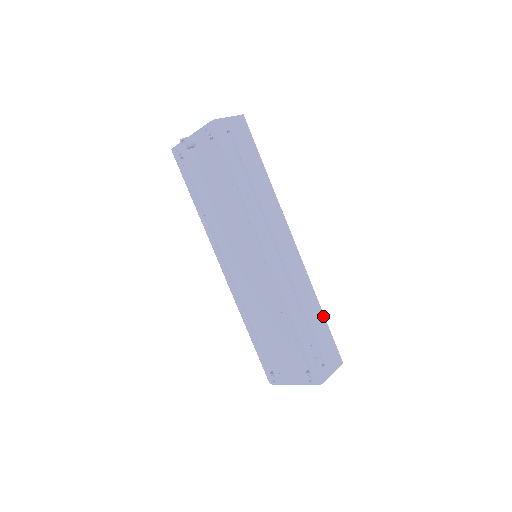
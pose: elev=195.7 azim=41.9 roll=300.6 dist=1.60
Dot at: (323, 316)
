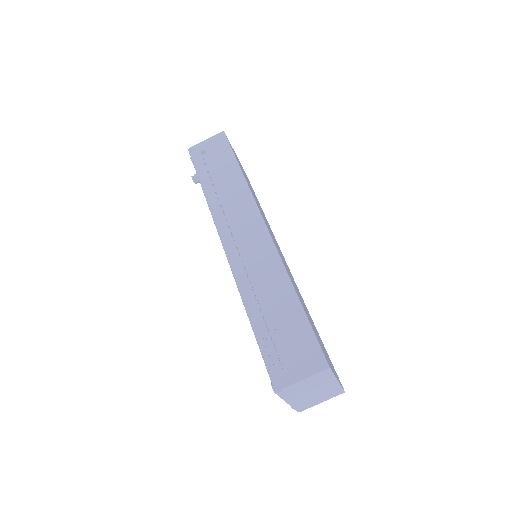
Dot at: (299, 304)
